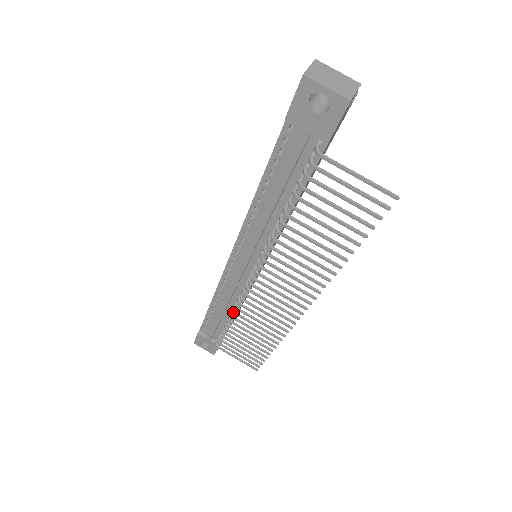
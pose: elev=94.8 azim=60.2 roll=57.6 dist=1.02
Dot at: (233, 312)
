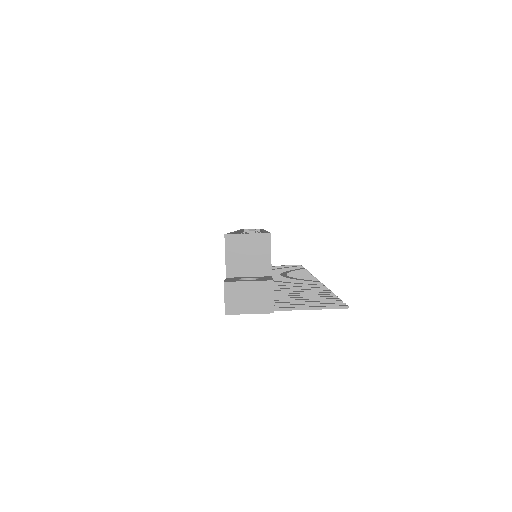
Dot at: occluded
